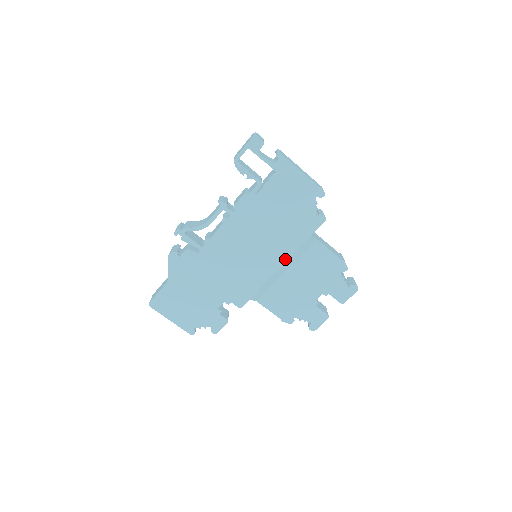
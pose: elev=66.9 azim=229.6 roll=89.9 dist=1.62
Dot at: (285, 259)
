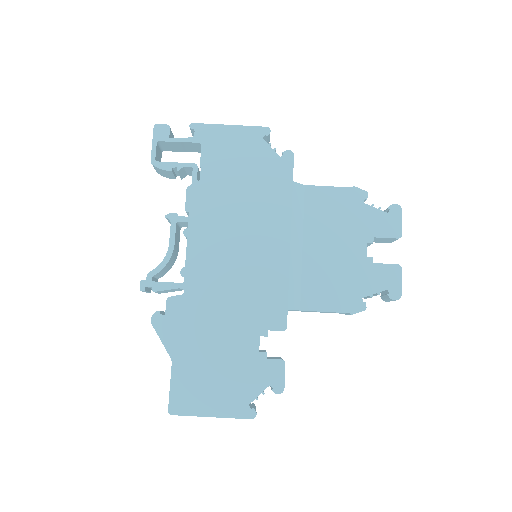
Dot at: (287, 228)
